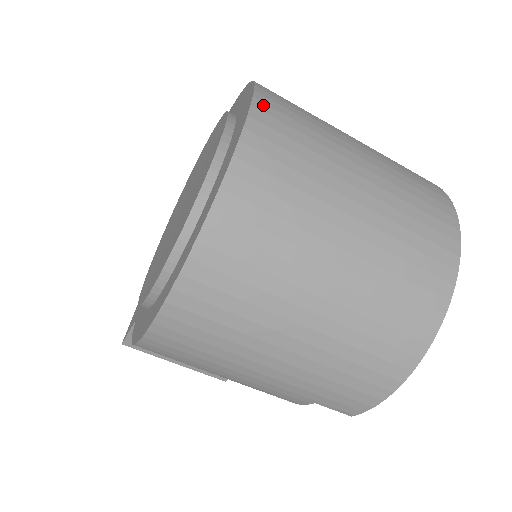
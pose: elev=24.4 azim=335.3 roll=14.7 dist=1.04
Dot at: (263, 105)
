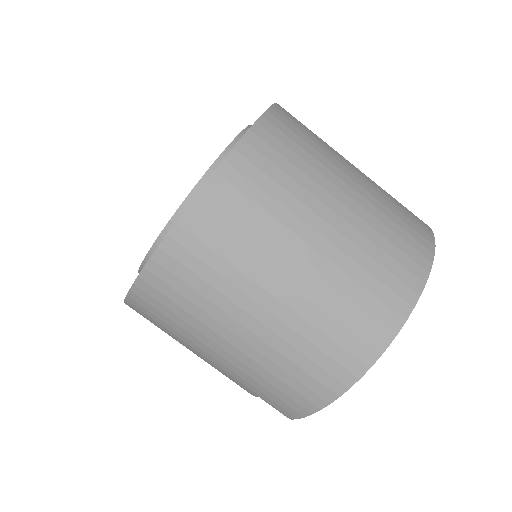
Dot at: (262, 130)
